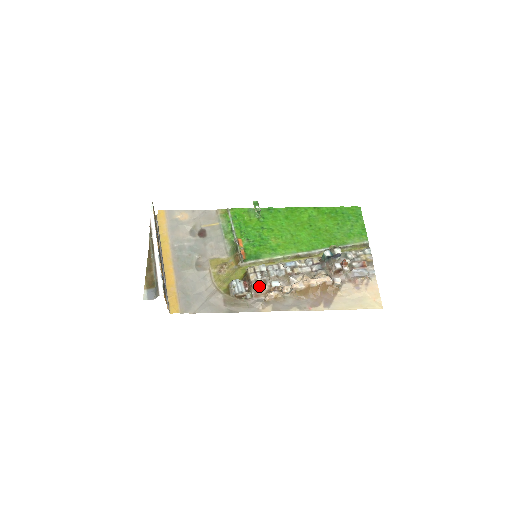
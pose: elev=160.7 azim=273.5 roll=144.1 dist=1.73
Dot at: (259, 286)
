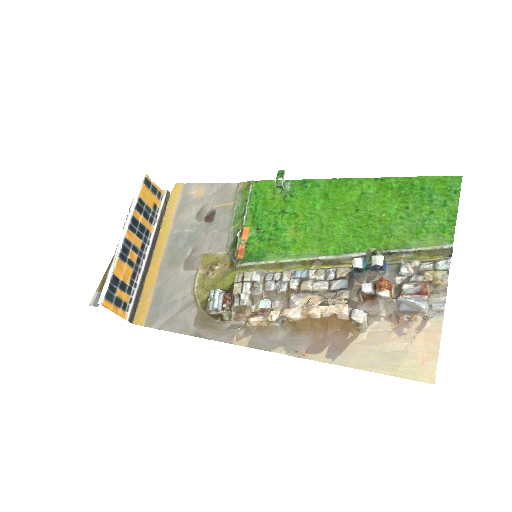
Dot at: (241, 304)
